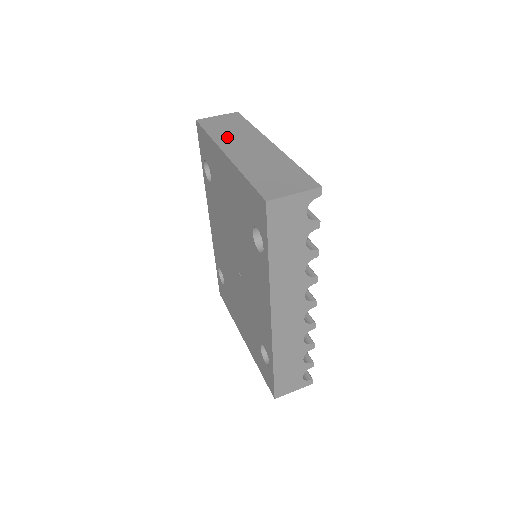
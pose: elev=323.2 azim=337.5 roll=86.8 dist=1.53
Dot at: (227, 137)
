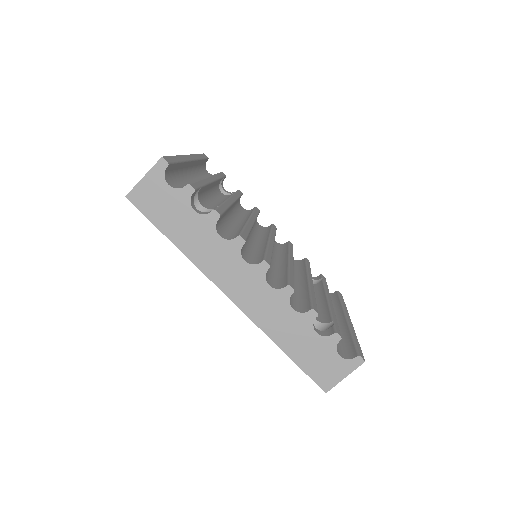
Dot at: occluded
